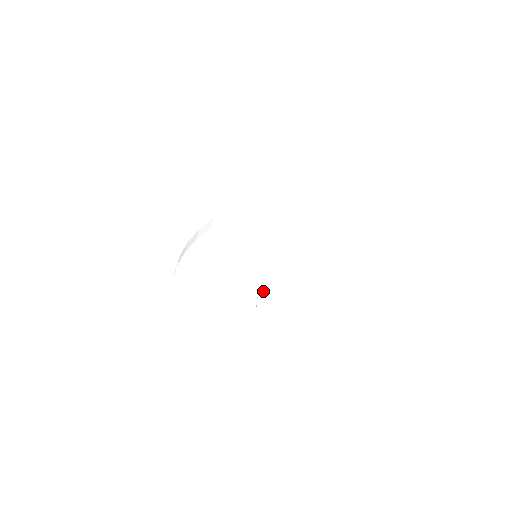
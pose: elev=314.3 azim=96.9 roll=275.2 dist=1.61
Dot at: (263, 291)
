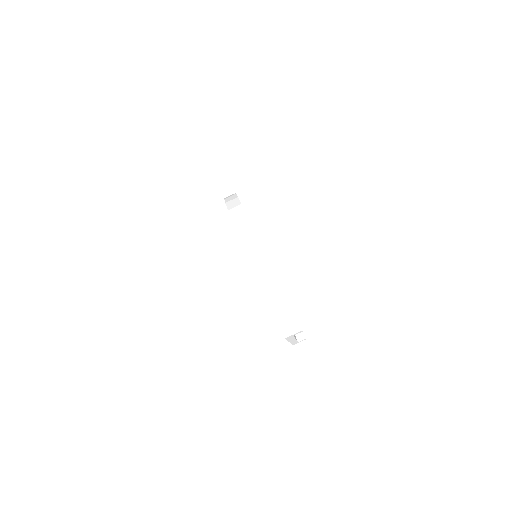
Dot at: occluded
